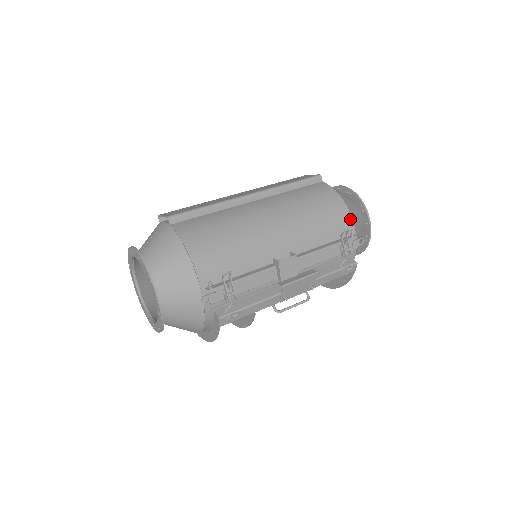
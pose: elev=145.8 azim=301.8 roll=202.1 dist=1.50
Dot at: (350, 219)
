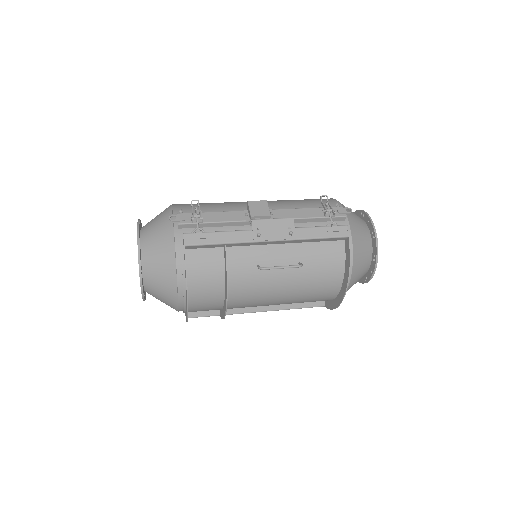
Dot at: occluded
